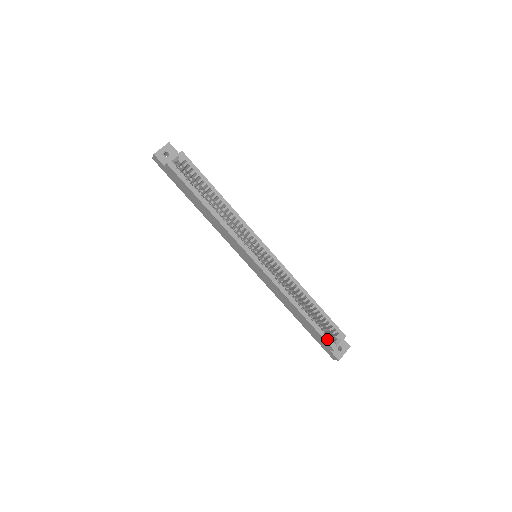
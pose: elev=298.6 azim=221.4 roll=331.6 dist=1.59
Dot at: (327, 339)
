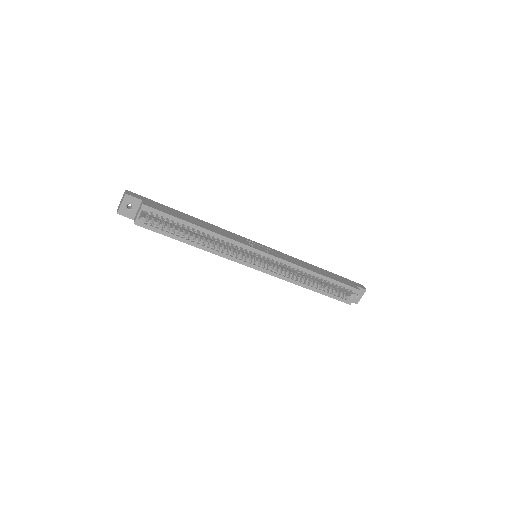
Dot at: (341, 299)
